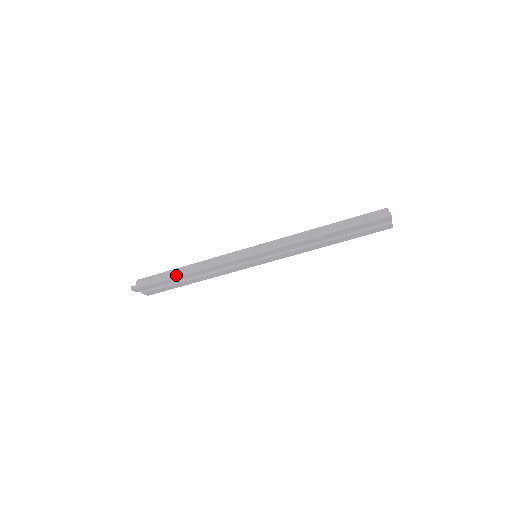
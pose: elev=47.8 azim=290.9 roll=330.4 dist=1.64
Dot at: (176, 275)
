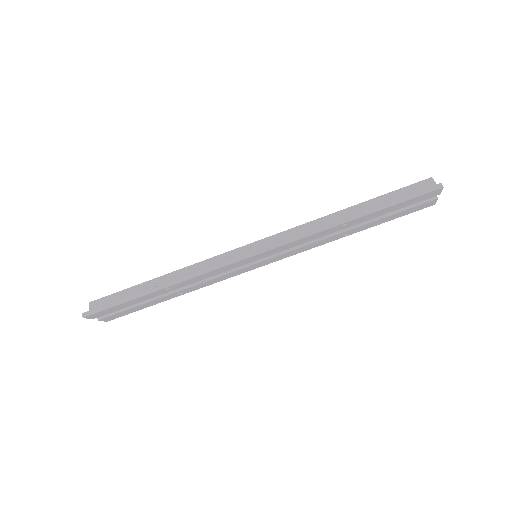
Dot at: (147, 292)
